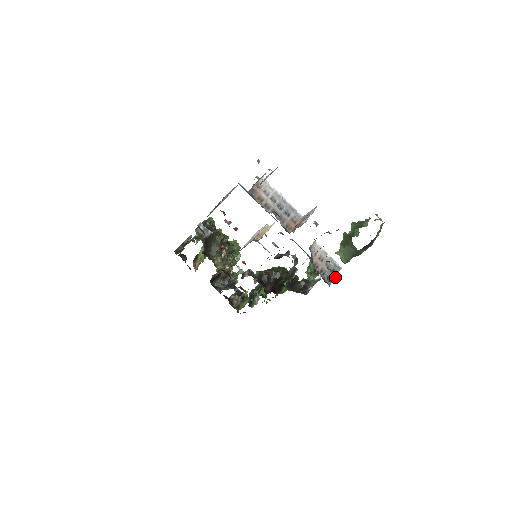
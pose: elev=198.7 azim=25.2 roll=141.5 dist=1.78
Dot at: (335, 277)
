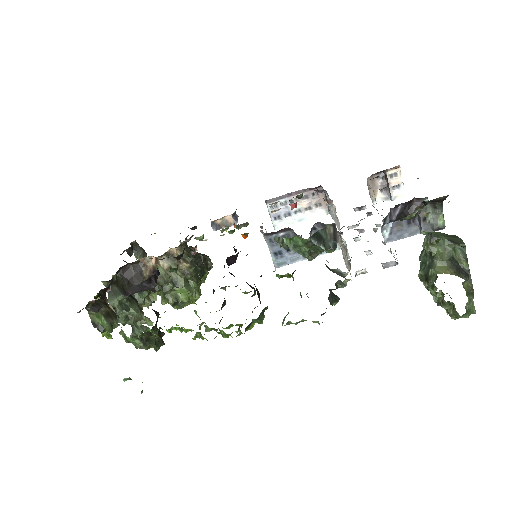
Dot at: occluded
